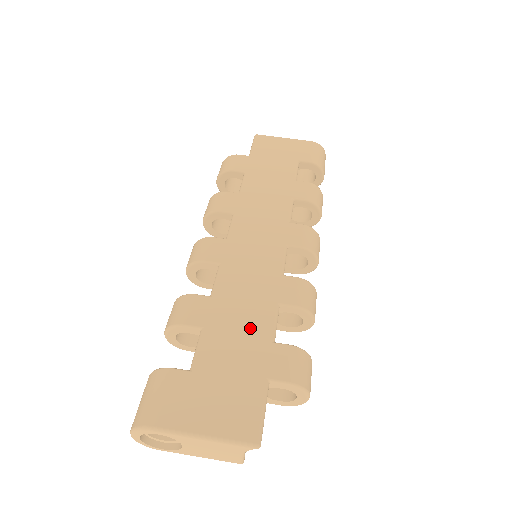
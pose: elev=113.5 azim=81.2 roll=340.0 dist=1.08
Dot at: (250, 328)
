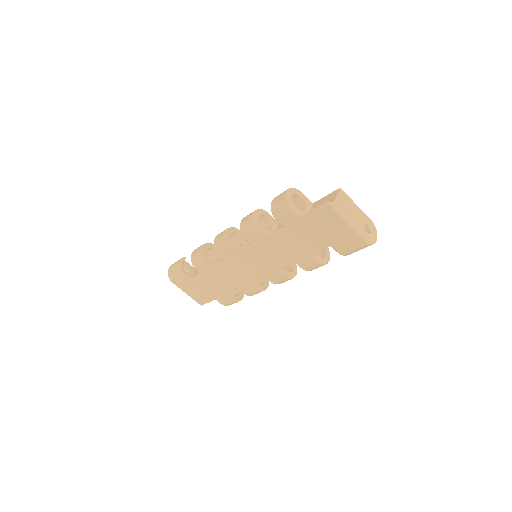
Dot at: (220, 286)
